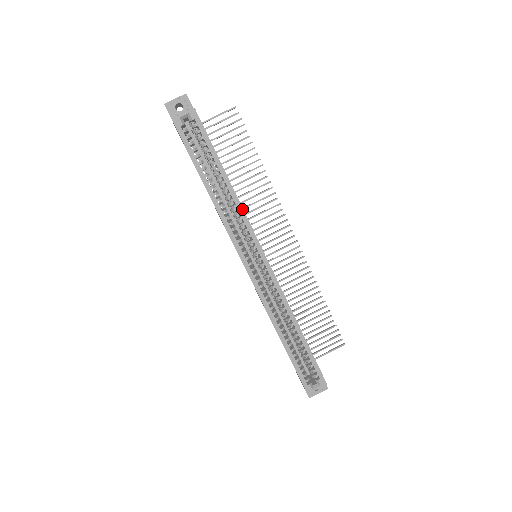
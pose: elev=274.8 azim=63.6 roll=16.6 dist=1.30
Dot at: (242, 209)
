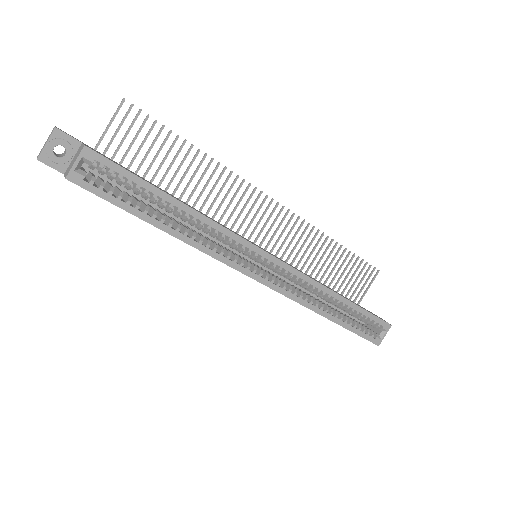
Dot at: (218, 225)
